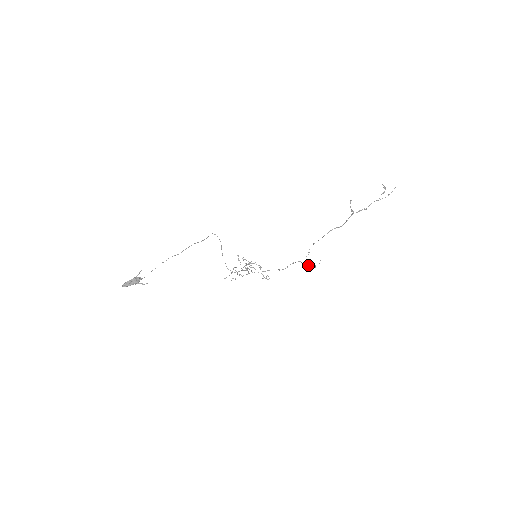
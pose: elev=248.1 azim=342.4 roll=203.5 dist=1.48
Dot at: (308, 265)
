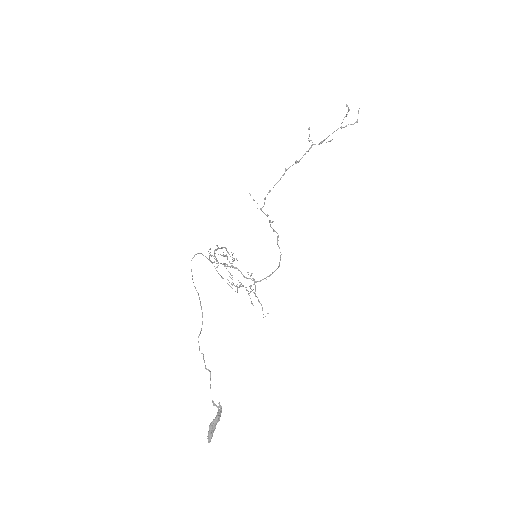
Dot at: occluded
